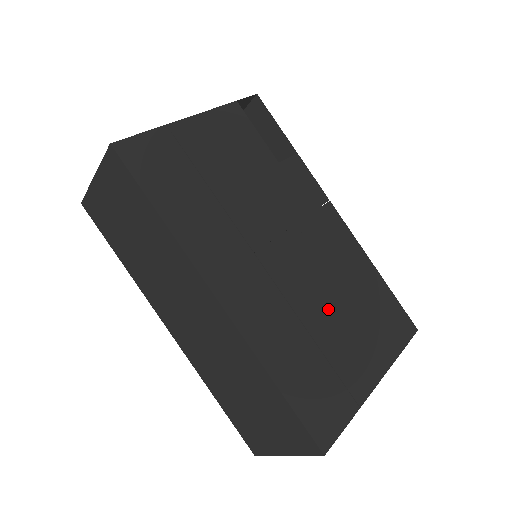
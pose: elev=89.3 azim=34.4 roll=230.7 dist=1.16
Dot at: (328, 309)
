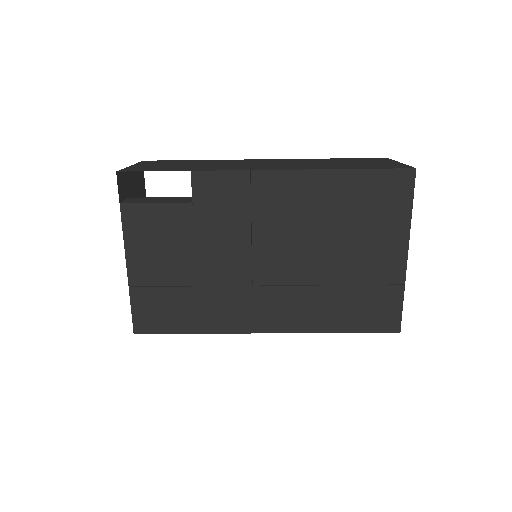
Dot at: (329, 254)
